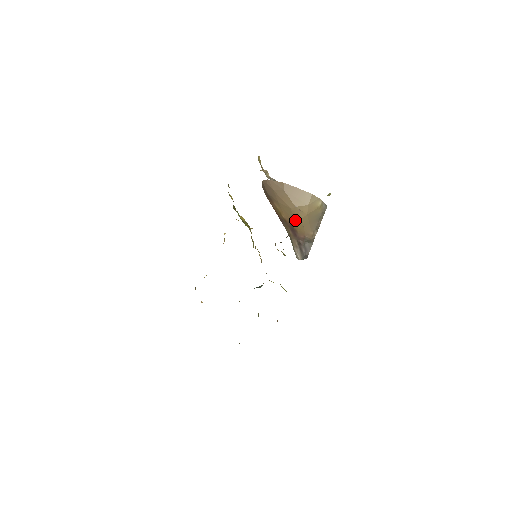
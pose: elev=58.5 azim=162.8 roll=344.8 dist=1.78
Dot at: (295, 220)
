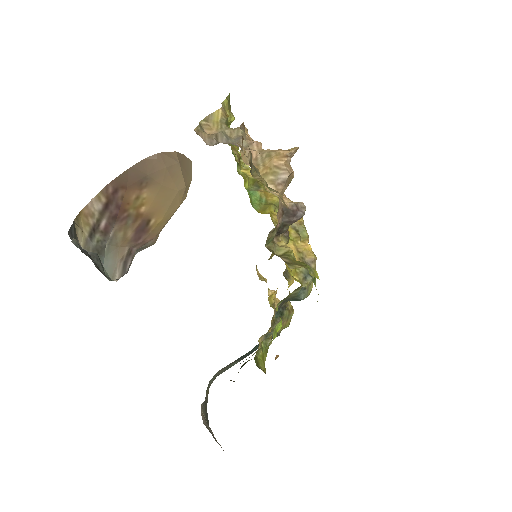
Dot at: (166, 211)
